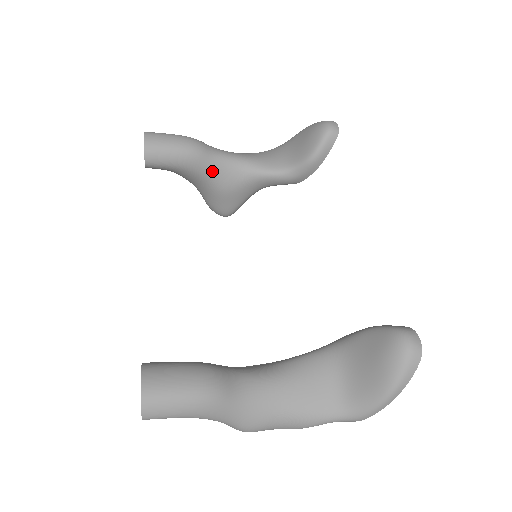
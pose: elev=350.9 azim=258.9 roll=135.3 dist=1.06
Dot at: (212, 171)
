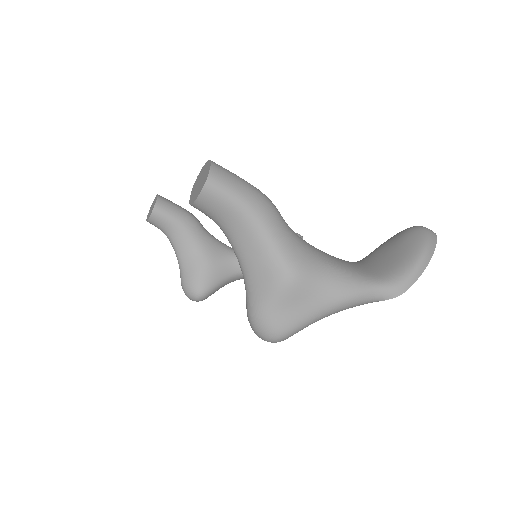
Dot at: (203, 239)
